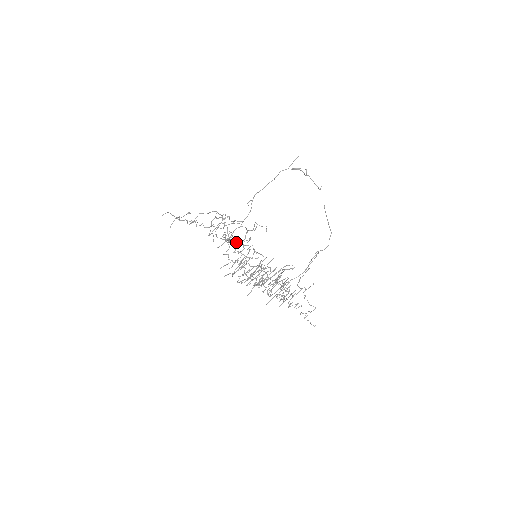
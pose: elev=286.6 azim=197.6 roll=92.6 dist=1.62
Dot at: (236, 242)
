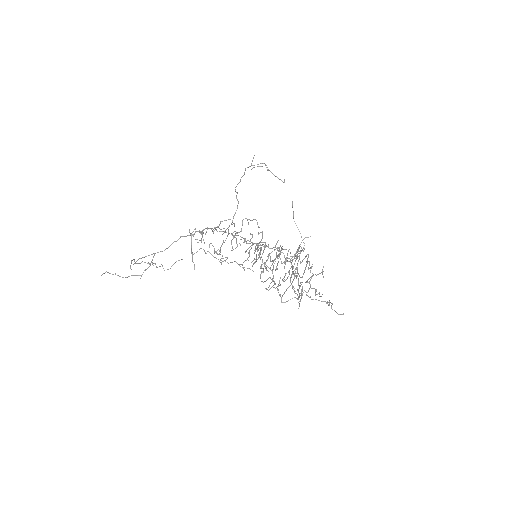
Dot at: occluded
